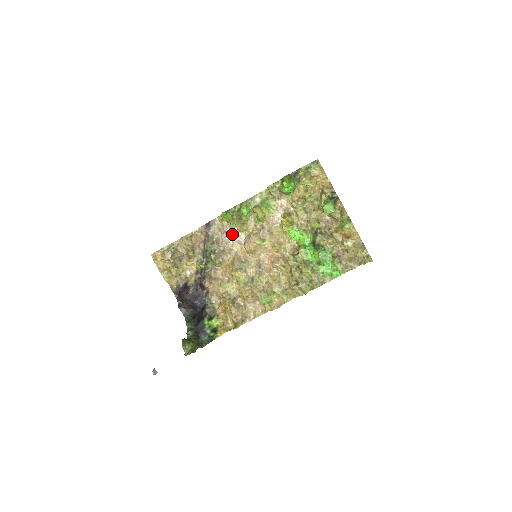
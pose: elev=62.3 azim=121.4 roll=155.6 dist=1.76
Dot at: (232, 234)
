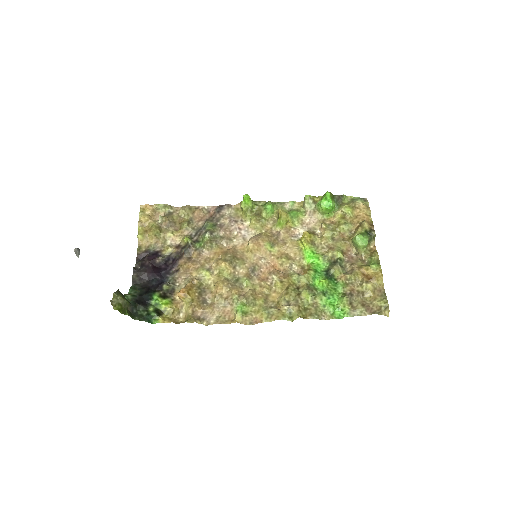
Dot at: (241, 226)
